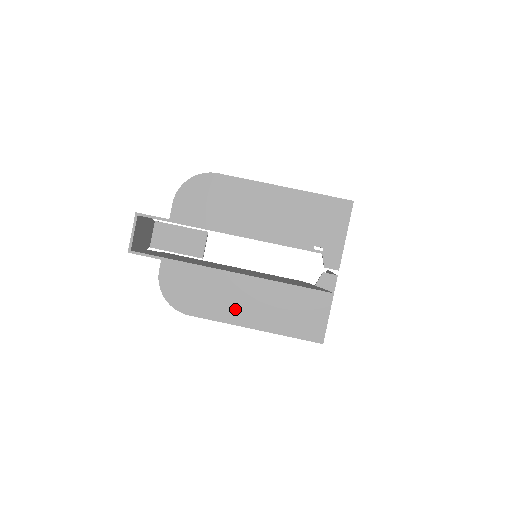
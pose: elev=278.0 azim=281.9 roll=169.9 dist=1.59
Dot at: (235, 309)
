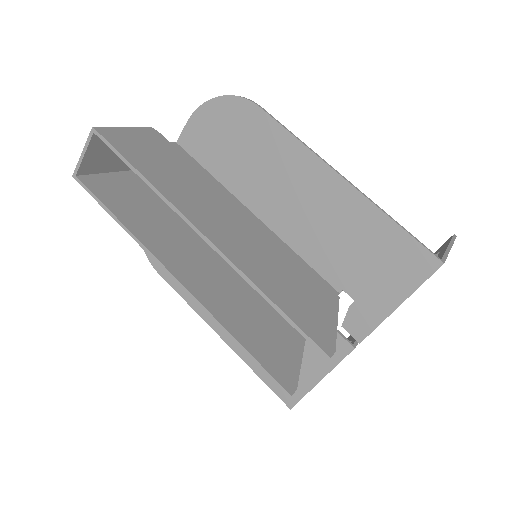
Dot at: occluded
